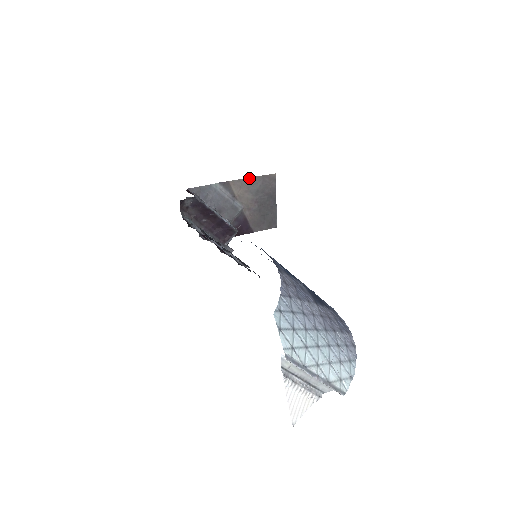
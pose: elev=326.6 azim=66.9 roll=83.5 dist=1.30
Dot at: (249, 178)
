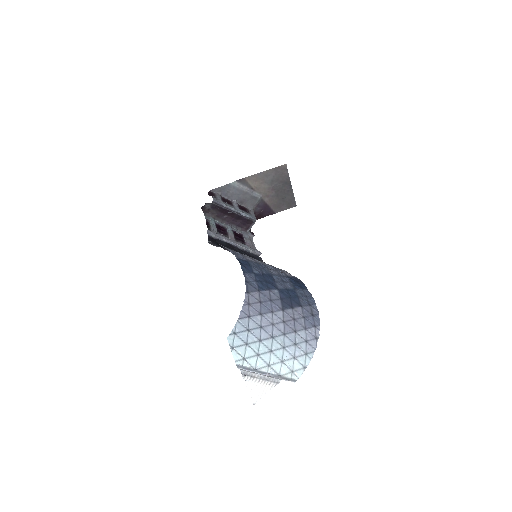
Dot at: (262, 172)
